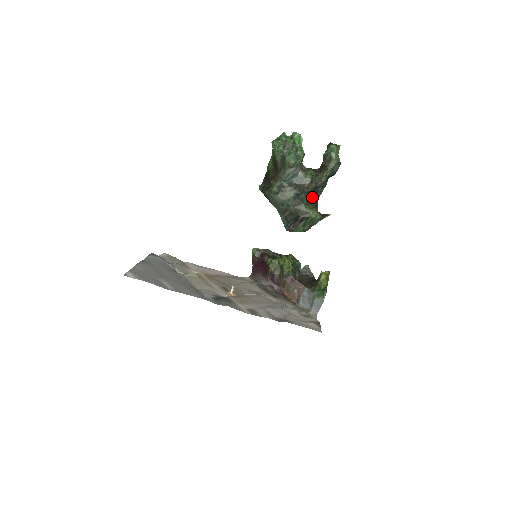
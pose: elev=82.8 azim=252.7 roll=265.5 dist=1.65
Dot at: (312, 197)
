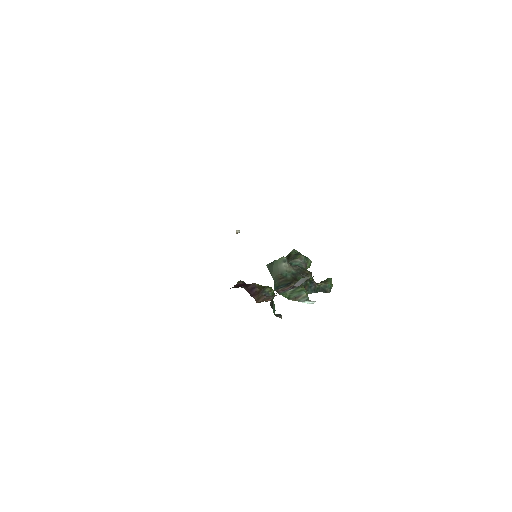
Dot at: (305, 285)
